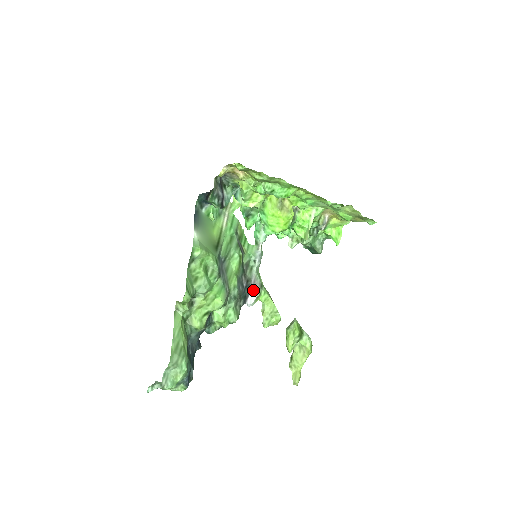
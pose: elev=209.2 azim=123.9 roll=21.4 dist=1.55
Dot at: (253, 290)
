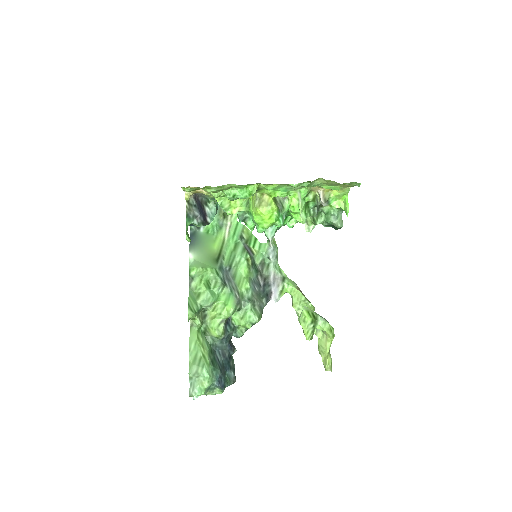
Dot at: (274, 286)
